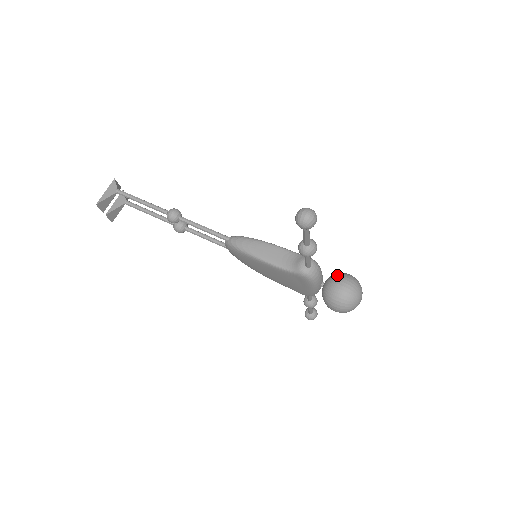
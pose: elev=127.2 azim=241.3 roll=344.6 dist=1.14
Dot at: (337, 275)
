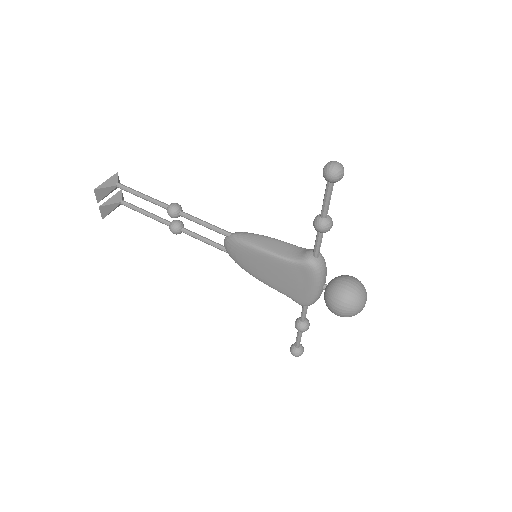
Dot at: (342, 275)
